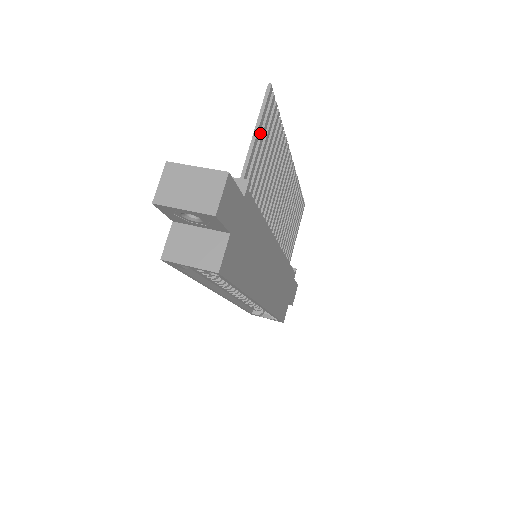
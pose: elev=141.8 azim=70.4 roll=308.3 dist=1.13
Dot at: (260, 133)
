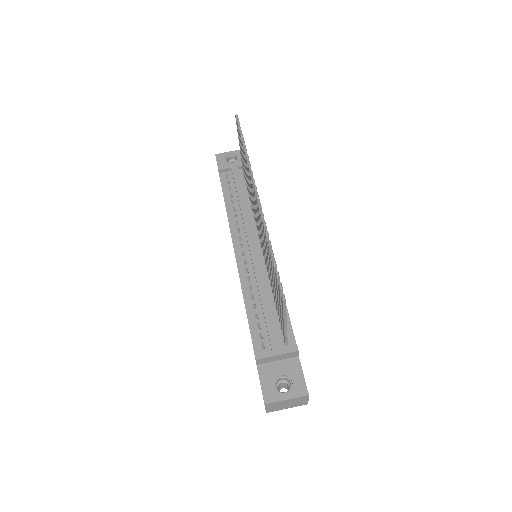
Dot at: occluded
